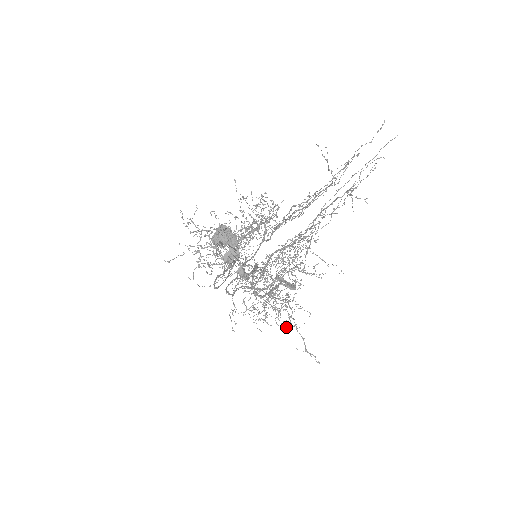
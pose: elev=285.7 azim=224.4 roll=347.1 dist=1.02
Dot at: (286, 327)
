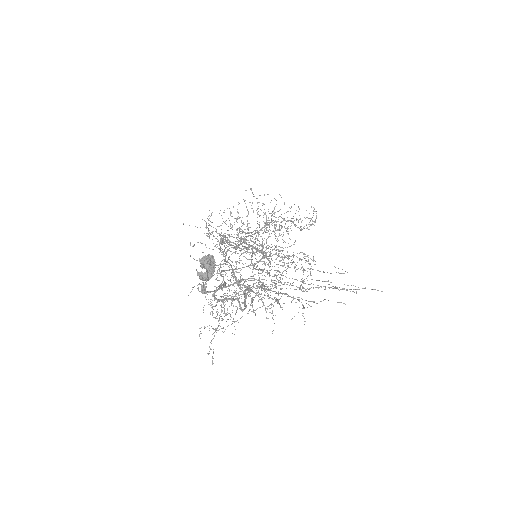
Dot at: occluded
